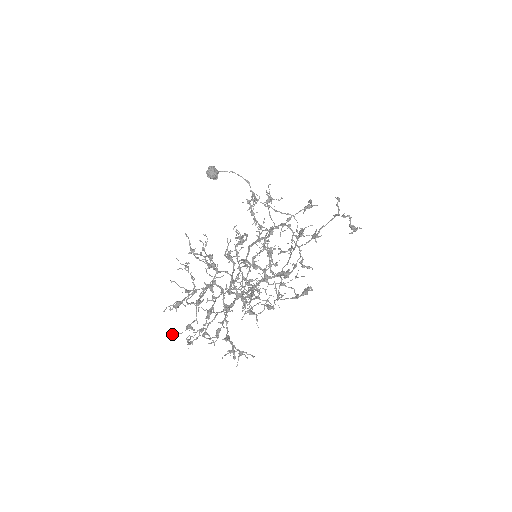
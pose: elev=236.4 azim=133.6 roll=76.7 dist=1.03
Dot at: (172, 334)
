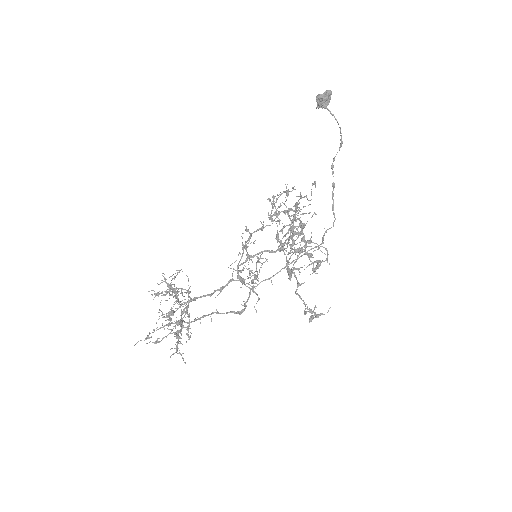
Dot at: occluded
